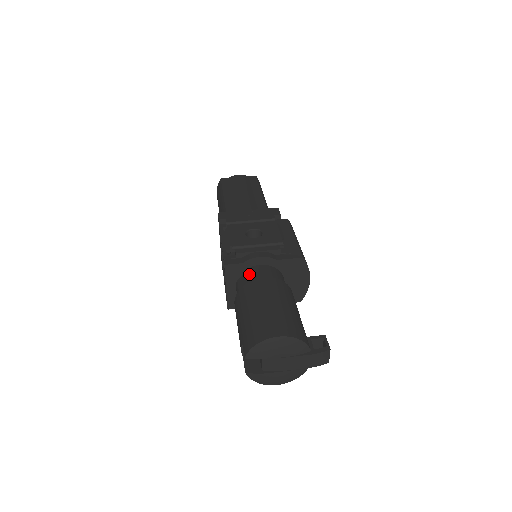
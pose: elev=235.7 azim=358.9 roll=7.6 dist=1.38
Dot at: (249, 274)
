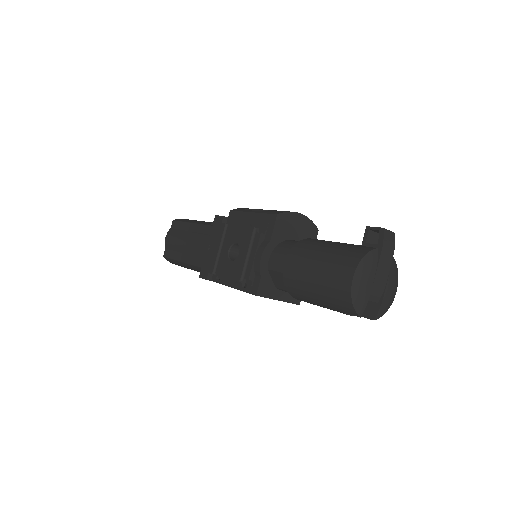
Dot at: (274, 275)
